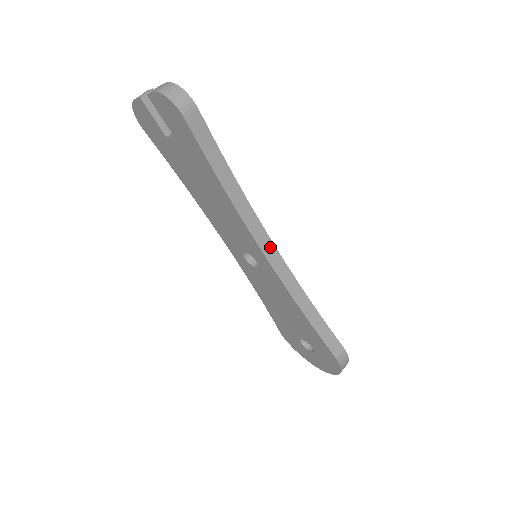
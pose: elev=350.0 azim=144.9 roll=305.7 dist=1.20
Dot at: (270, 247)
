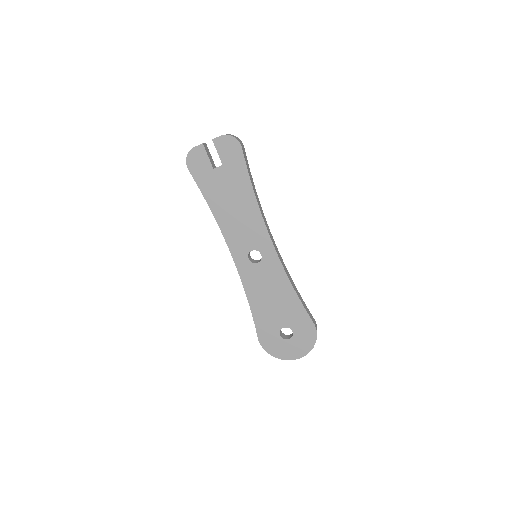
Dot at: (273, 239)
